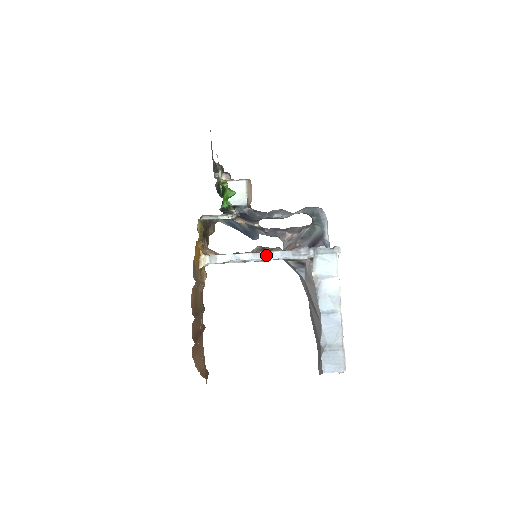
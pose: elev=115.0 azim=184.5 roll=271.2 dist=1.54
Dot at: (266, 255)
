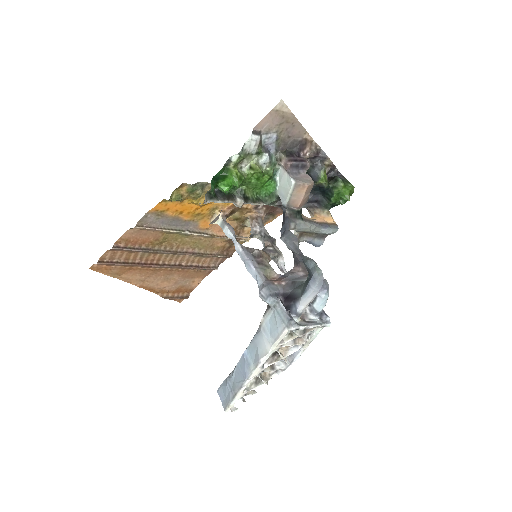
Dot at: (246, 262)
